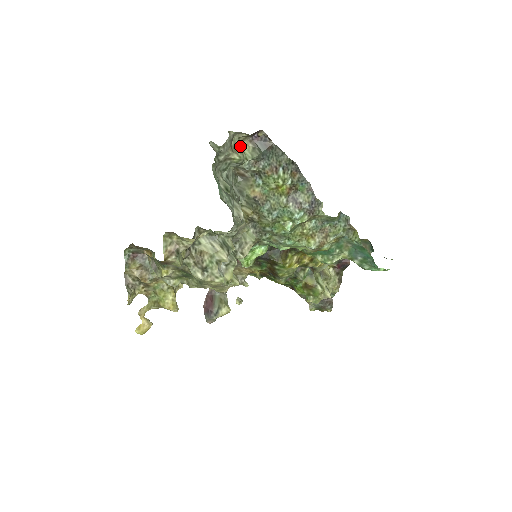
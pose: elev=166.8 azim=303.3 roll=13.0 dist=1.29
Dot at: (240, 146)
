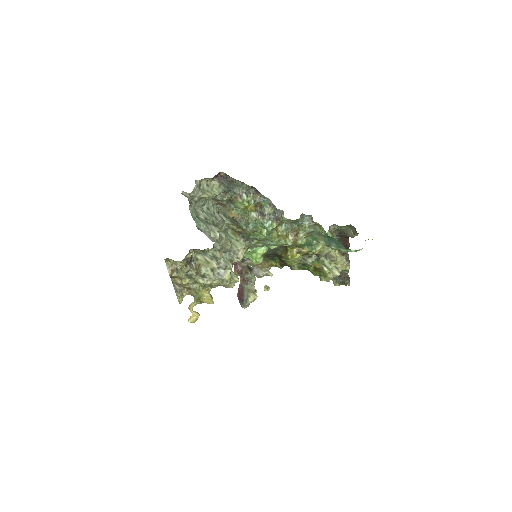
Dot at: (209, 187)
